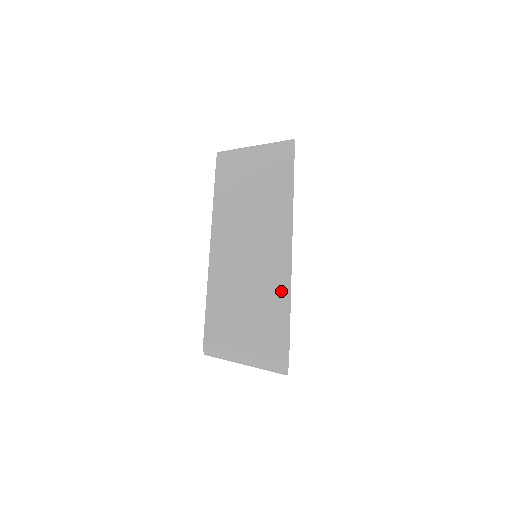
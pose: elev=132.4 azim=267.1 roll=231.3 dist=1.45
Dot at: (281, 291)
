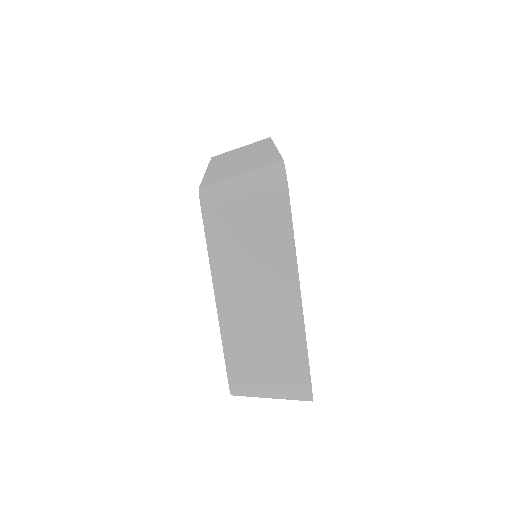
Dot at: (296, 340)
